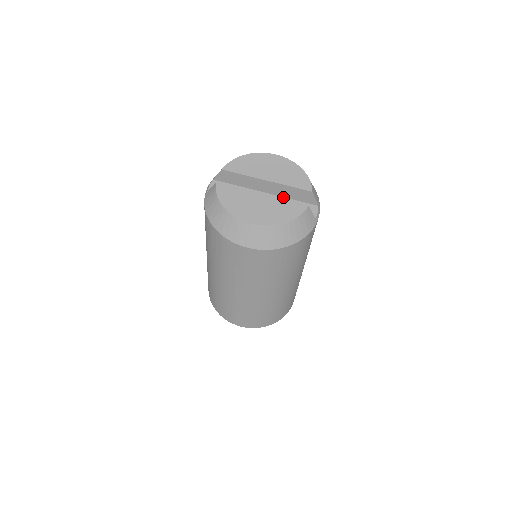
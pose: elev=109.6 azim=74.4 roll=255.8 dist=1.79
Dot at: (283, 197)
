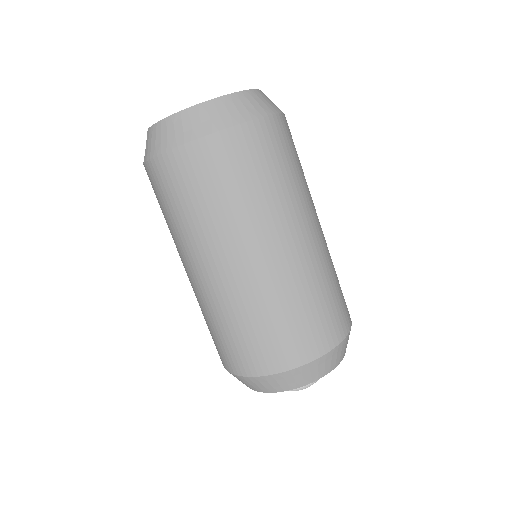
Dot at: occluded
